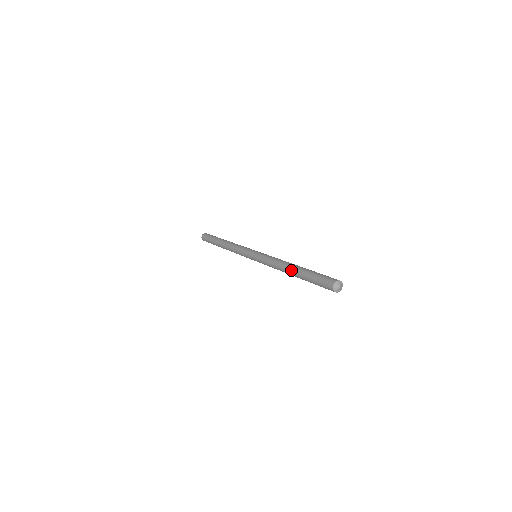
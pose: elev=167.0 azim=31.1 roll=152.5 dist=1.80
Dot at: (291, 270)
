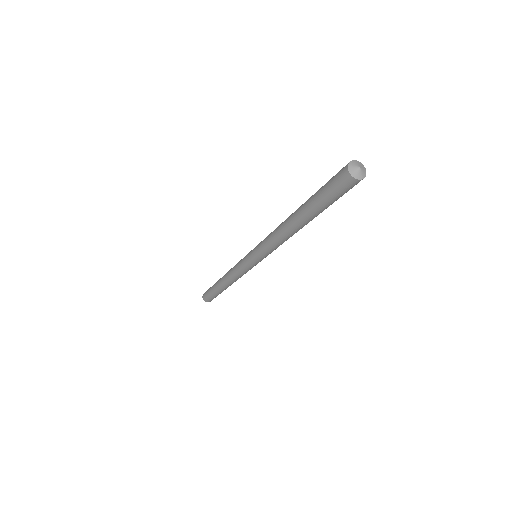
Dot at: (294, 222)
